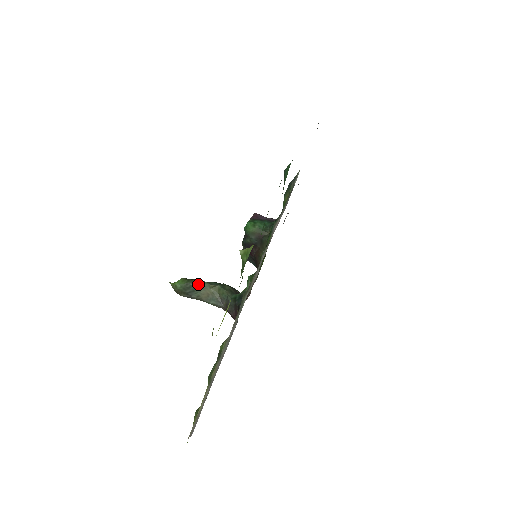
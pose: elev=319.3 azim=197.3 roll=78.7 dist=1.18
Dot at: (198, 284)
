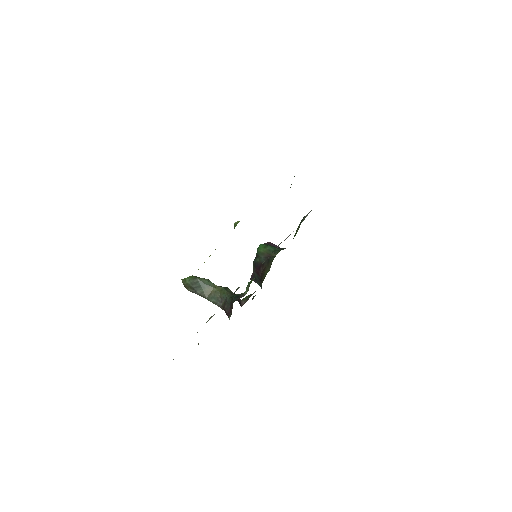
Dot at: (204, 281)
